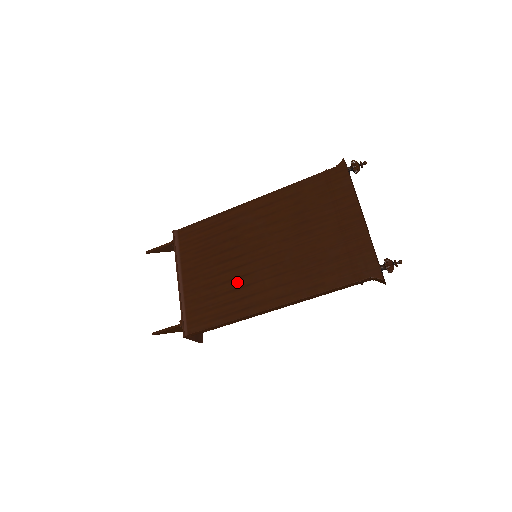
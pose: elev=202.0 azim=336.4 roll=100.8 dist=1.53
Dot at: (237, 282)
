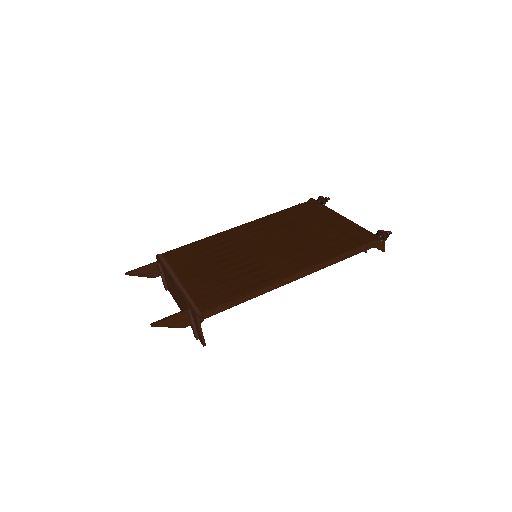
Dot at: (246, 268)
